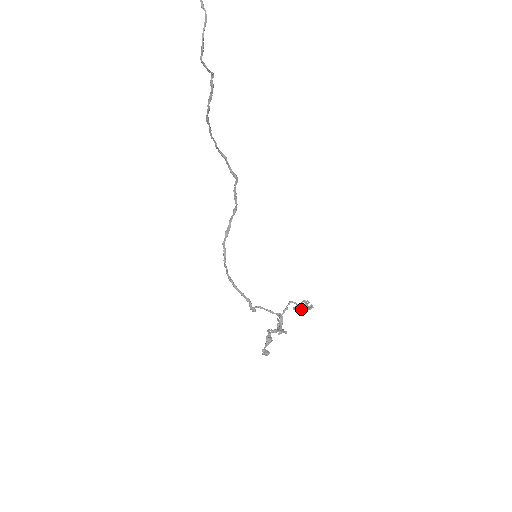
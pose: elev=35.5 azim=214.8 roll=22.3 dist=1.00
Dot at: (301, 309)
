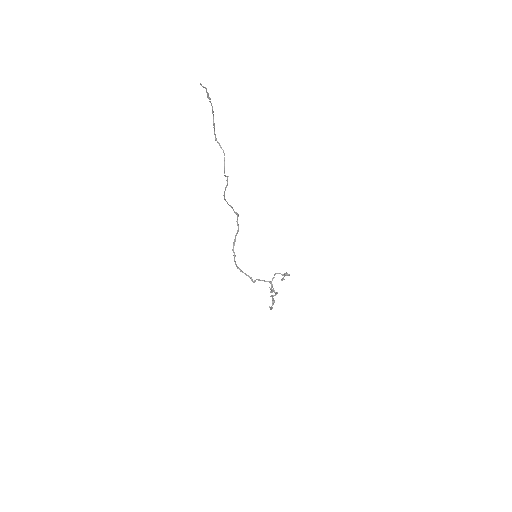
Dot at: occluded
